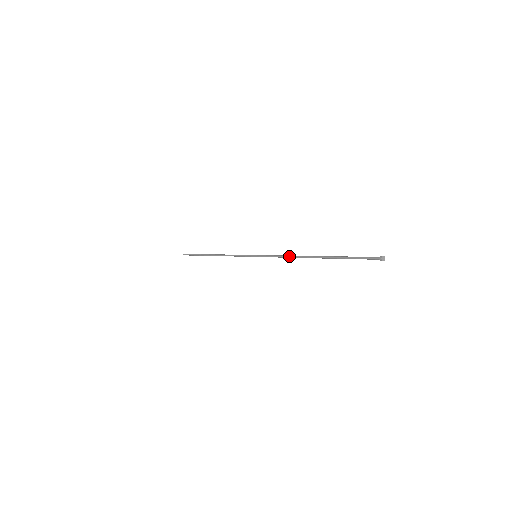
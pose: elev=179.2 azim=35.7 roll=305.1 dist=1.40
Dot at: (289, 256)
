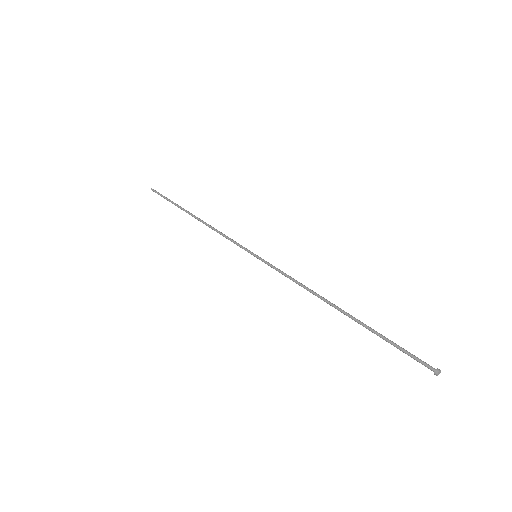
Dot at: (304, 287)
